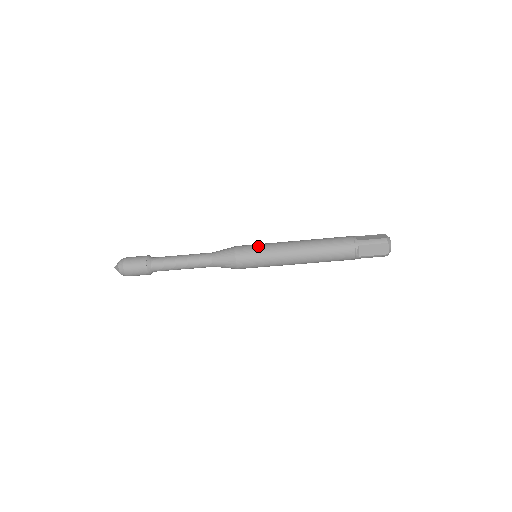
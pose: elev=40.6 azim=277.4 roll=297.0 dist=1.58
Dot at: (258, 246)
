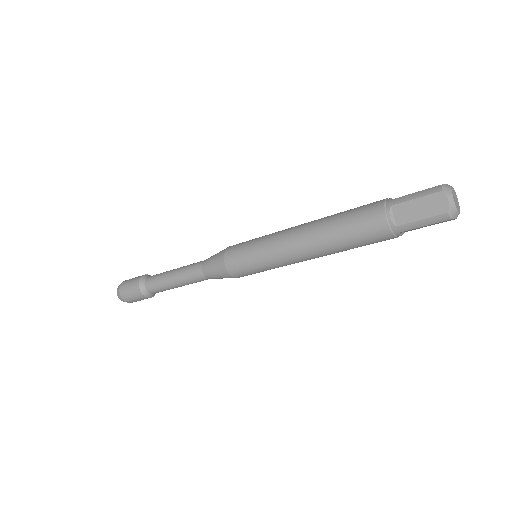
Dot at: (254, 239)
